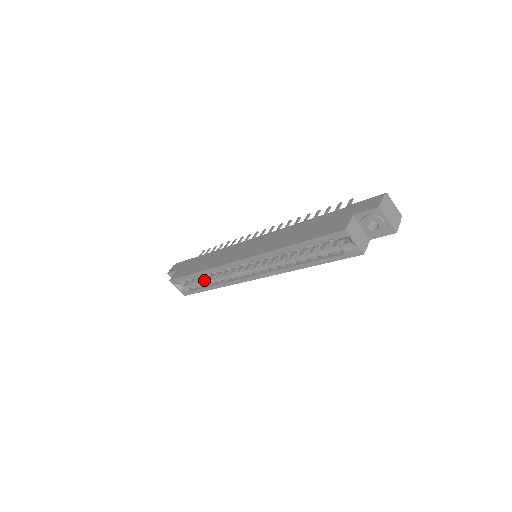
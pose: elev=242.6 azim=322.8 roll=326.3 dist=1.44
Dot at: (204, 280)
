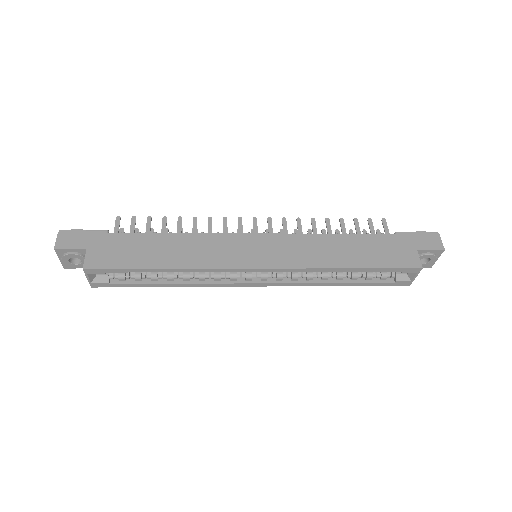
Dot at: (155, 274)
